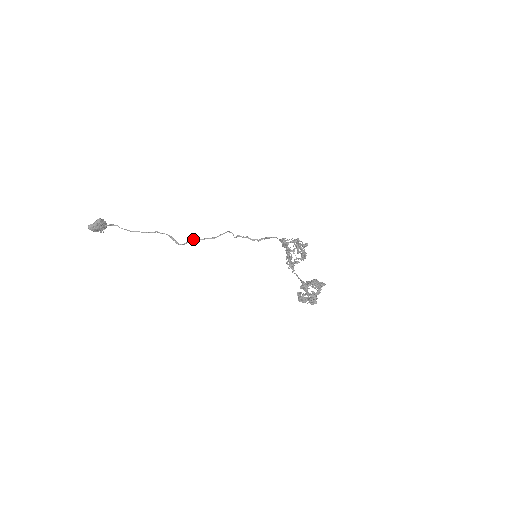
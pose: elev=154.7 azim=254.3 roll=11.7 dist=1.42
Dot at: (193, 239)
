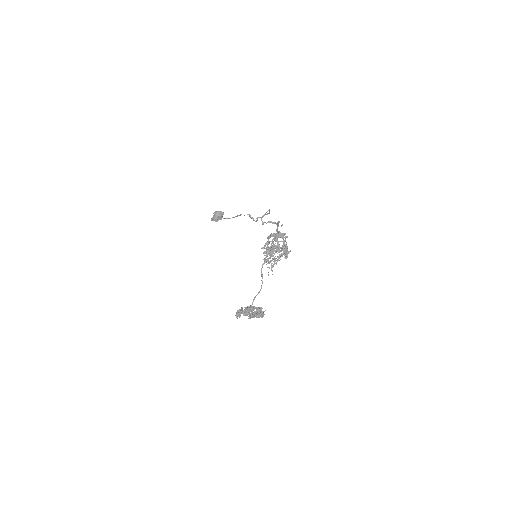
Dot at: occluded
